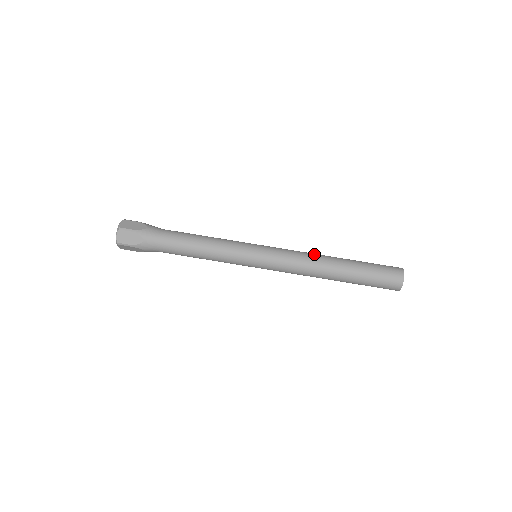
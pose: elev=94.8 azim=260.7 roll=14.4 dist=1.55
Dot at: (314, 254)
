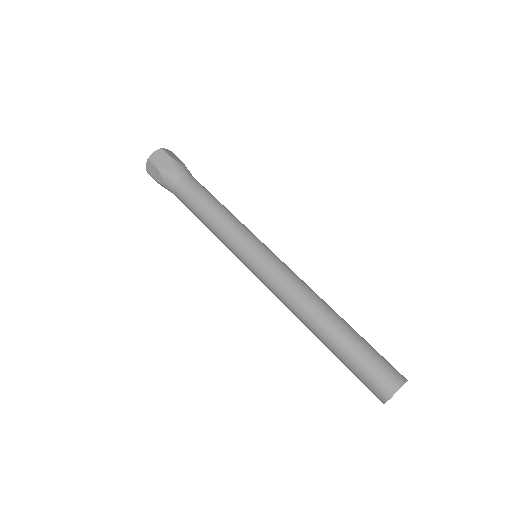
Dot at: (308, 295)
